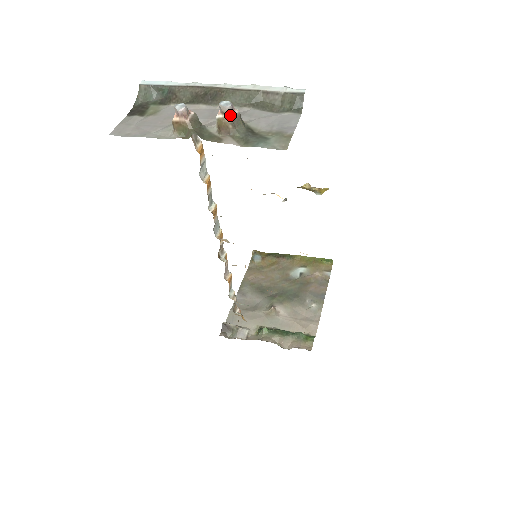
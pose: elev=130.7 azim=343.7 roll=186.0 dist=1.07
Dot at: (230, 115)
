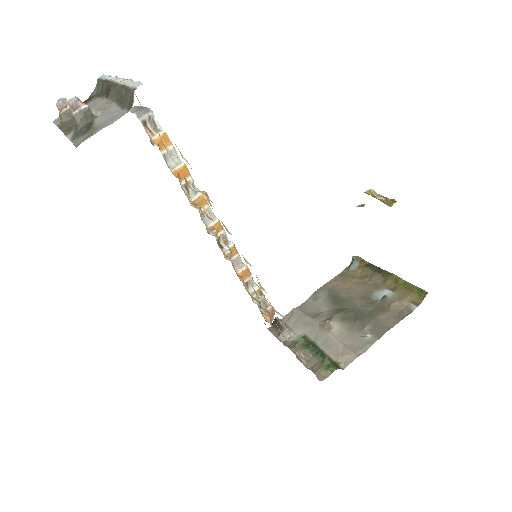
Dot at: (73, 110)
